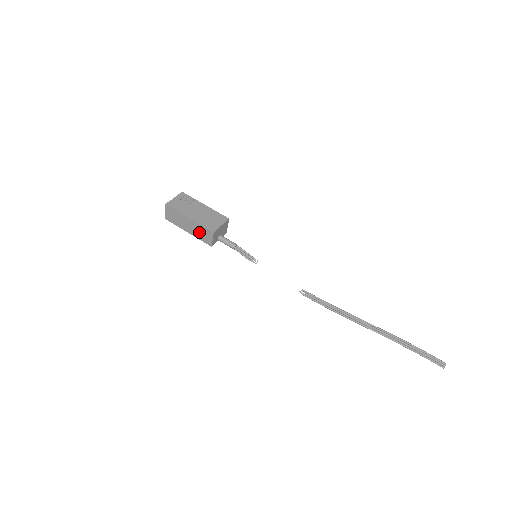
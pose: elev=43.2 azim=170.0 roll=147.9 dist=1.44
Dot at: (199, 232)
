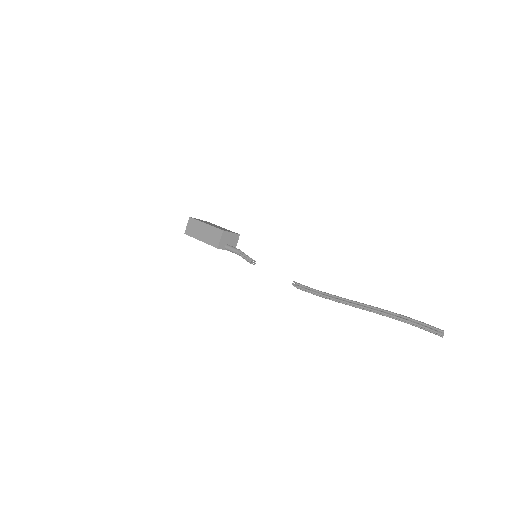
Dot at: (210, 236)
